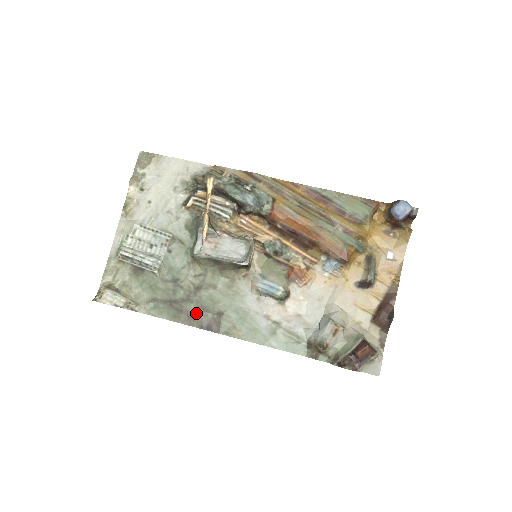
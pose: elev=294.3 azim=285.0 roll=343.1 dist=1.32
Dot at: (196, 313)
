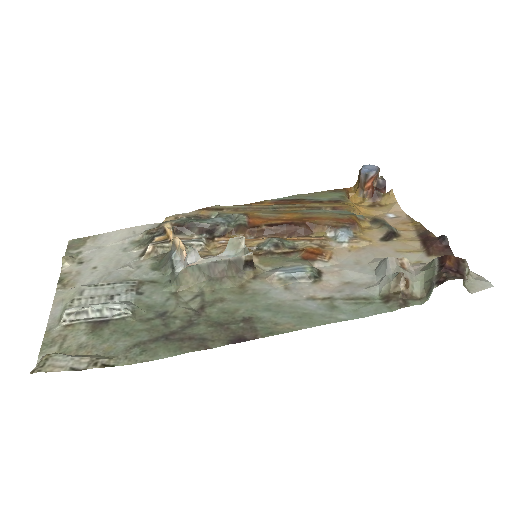
Dot at: (211, 332)
